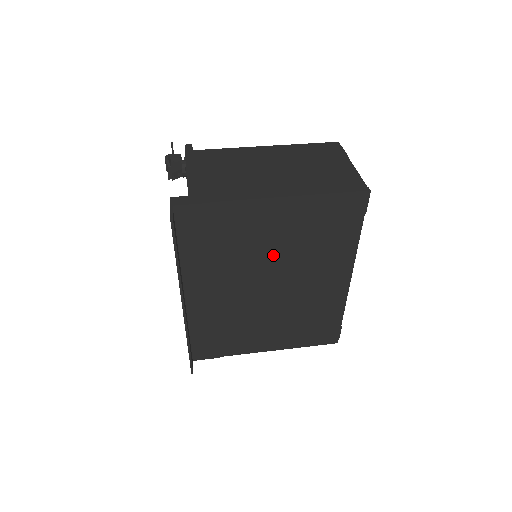
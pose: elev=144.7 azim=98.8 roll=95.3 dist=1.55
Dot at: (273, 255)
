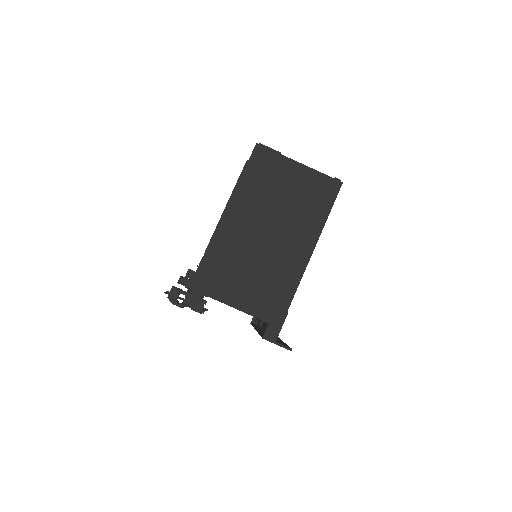
Dot at: occluded
